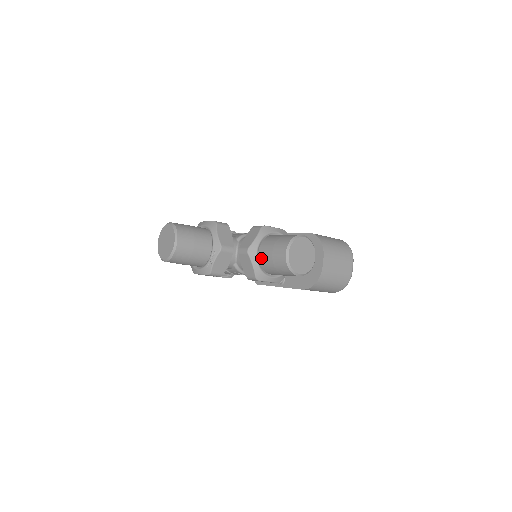
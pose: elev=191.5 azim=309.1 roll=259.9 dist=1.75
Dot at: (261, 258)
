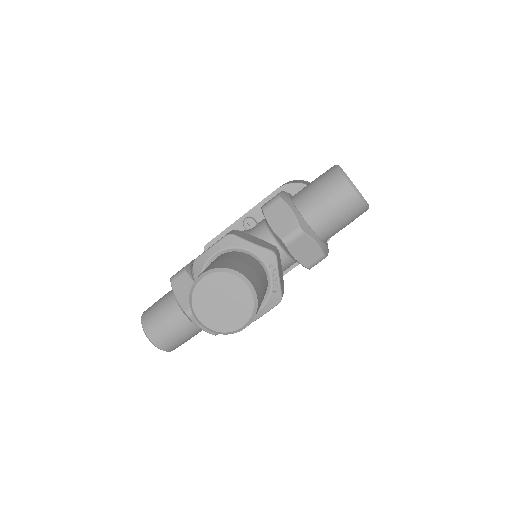
Dot at: (316, 227)
